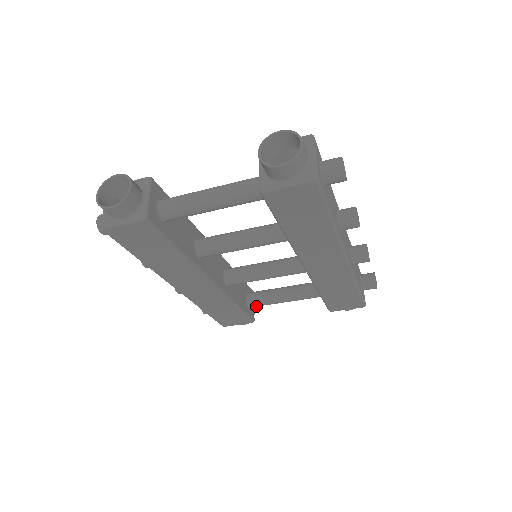
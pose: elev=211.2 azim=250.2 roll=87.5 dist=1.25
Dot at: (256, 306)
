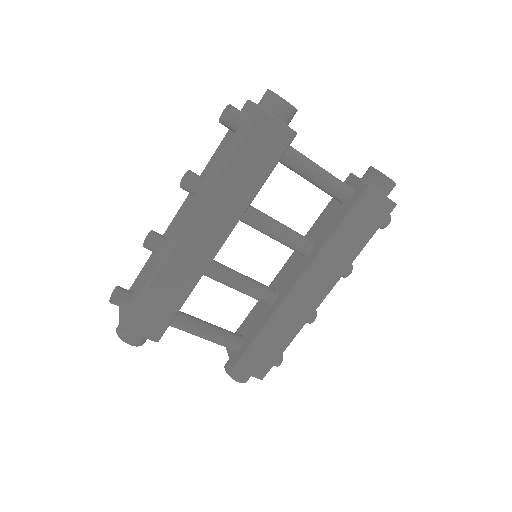
Dot at: (175, 324)
